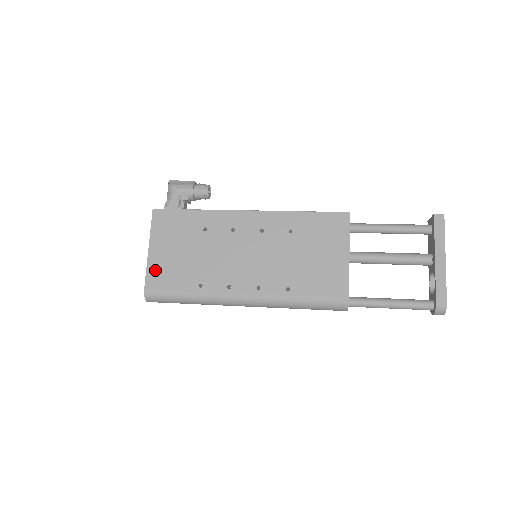
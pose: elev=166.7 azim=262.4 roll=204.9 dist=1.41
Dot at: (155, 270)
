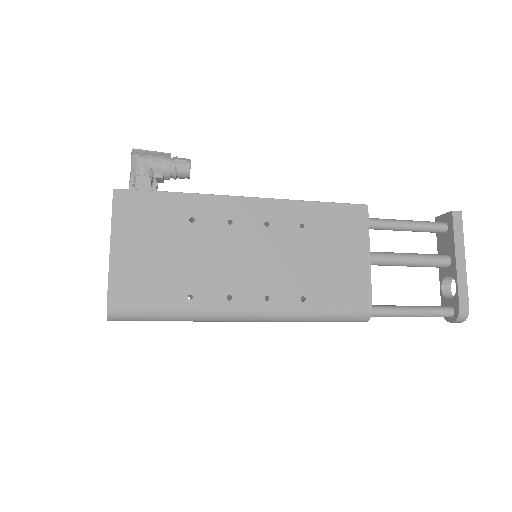
Dot at: (122, 276)
